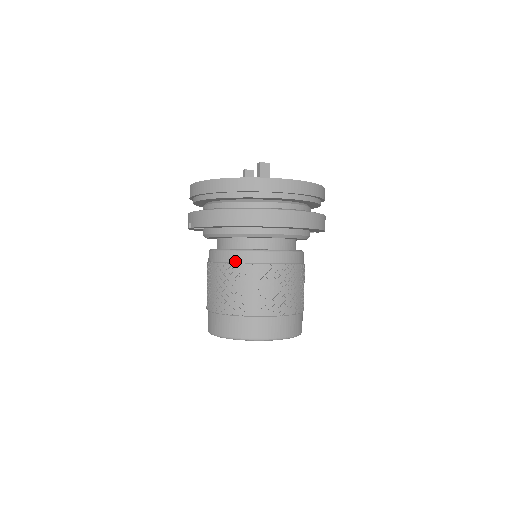
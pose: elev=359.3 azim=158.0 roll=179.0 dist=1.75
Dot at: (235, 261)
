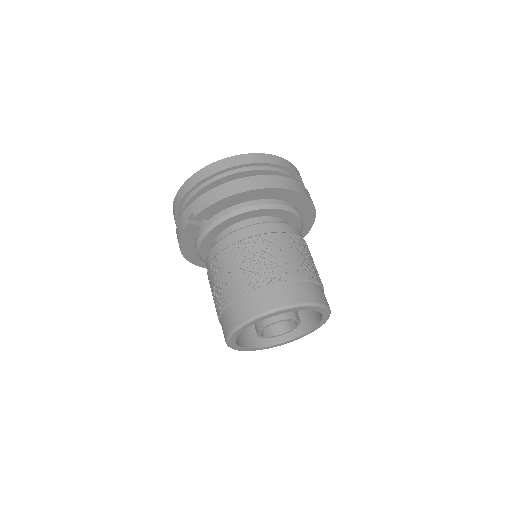
Dot at: (253, 234)
